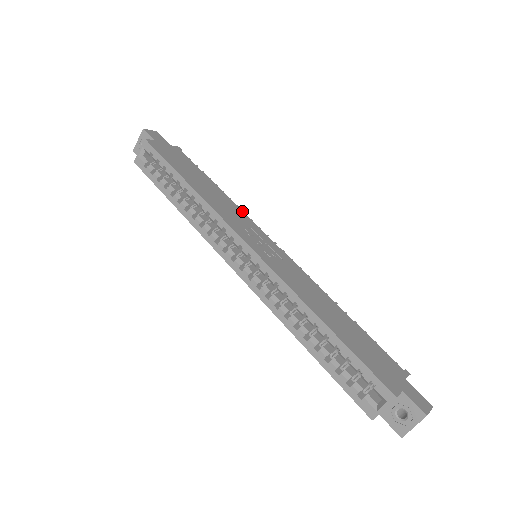
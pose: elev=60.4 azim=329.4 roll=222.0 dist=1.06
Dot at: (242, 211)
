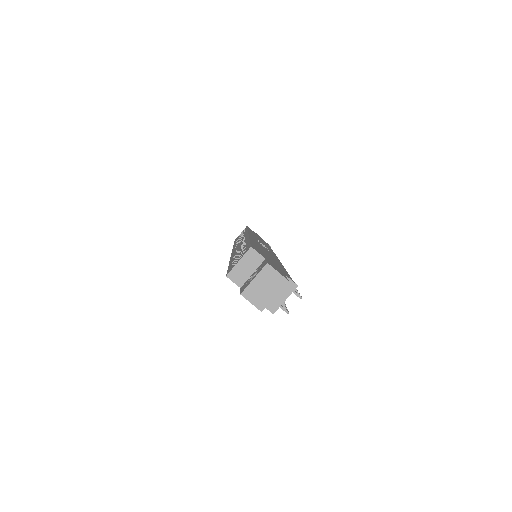
Dot at: occluded
